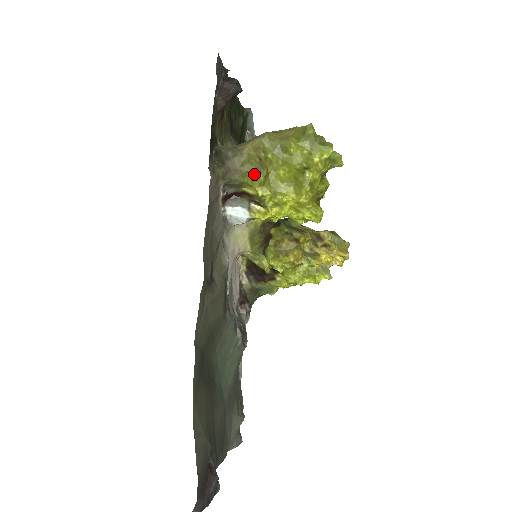
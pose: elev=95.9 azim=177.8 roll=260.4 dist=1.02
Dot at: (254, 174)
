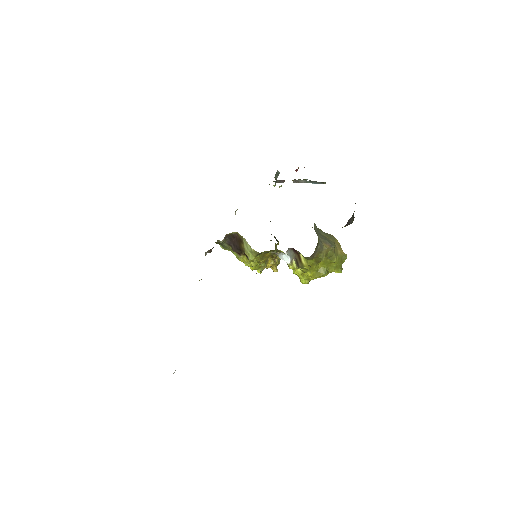
Dot at: (315, 262)
